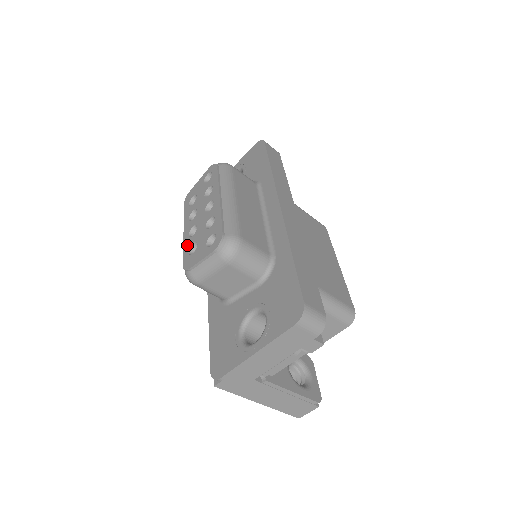
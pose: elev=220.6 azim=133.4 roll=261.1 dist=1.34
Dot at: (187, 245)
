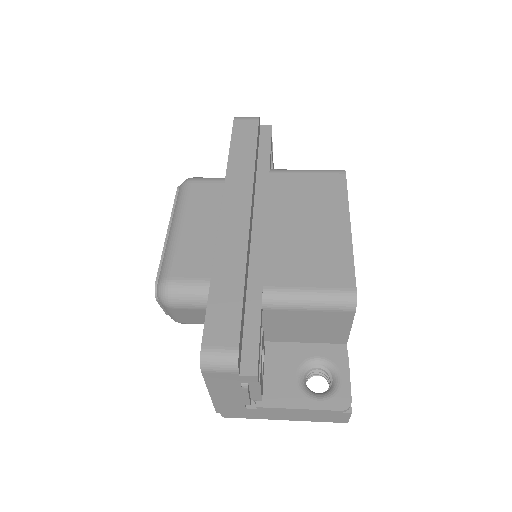
Dot at: occluded
